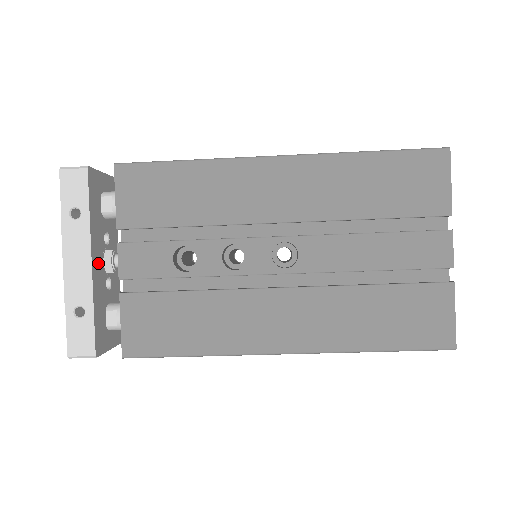
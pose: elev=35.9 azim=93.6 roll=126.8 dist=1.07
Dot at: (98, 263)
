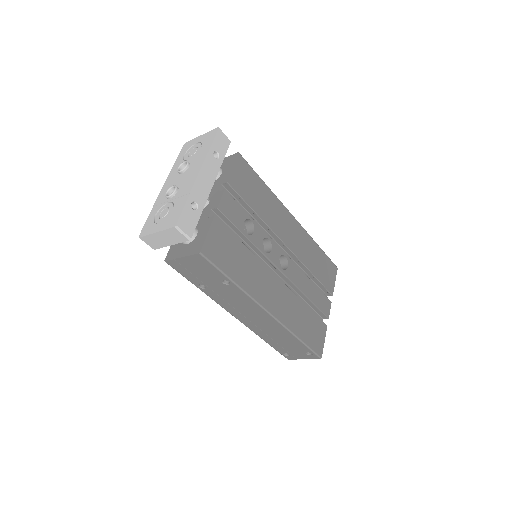
Dot at: occluded
